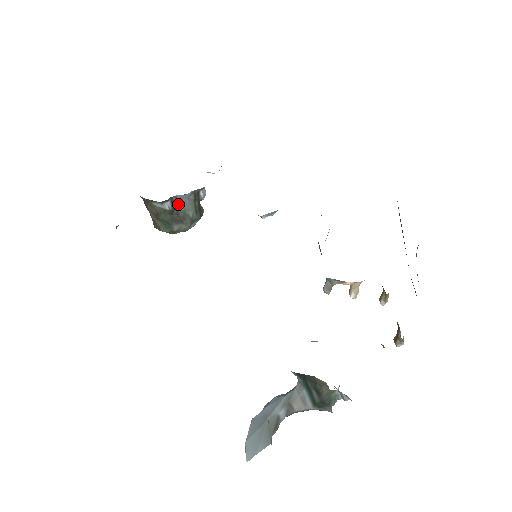
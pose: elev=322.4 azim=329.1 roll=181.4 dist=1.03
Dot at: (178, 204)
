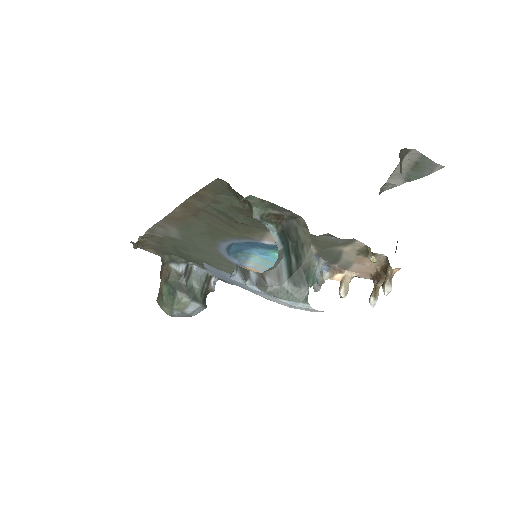
Dot at: (191, 274)
